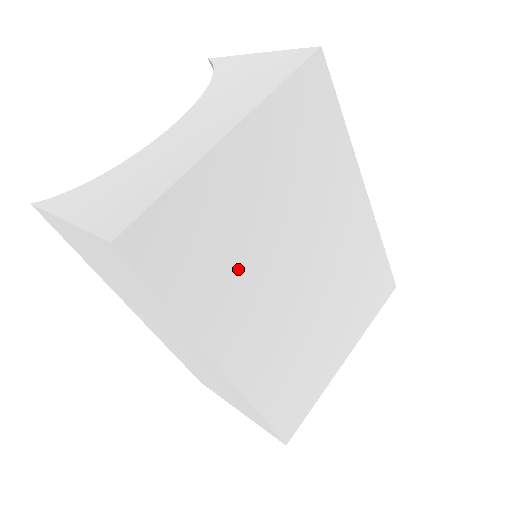
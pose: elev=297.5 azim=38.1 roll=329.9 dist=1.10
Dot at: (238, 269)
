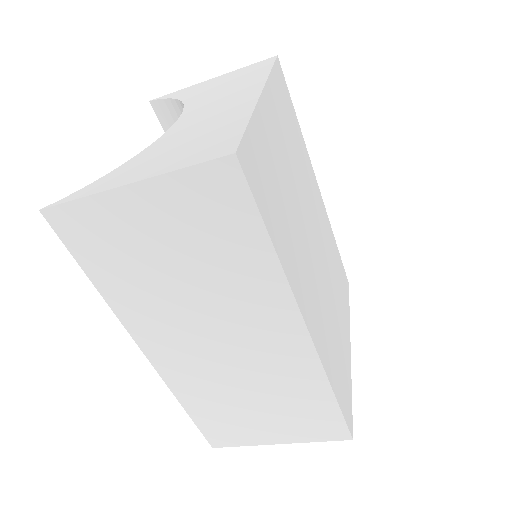
Dot at: (291, 223)
